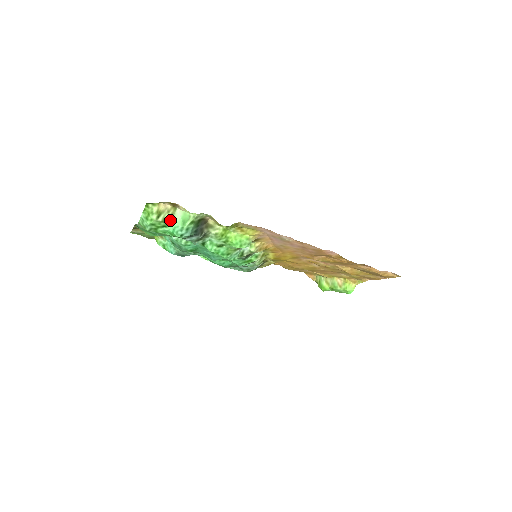
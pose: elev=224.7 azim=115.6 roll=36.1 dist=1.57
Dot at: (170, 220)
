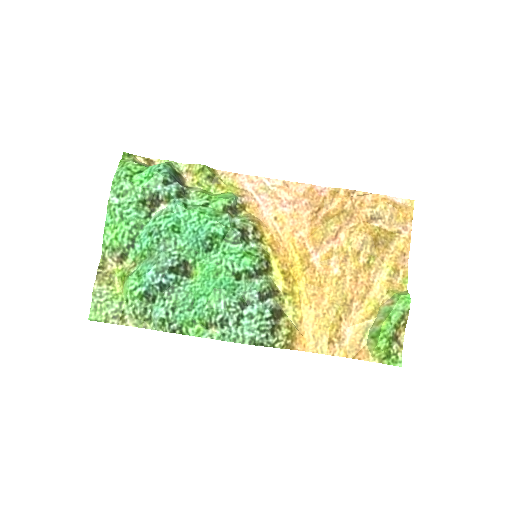
Dot at: (146, 167)
